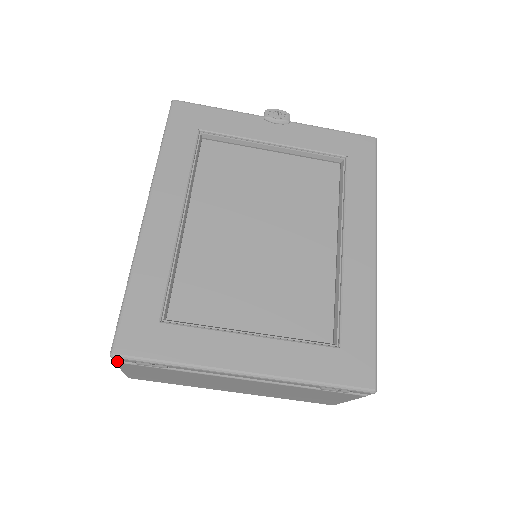
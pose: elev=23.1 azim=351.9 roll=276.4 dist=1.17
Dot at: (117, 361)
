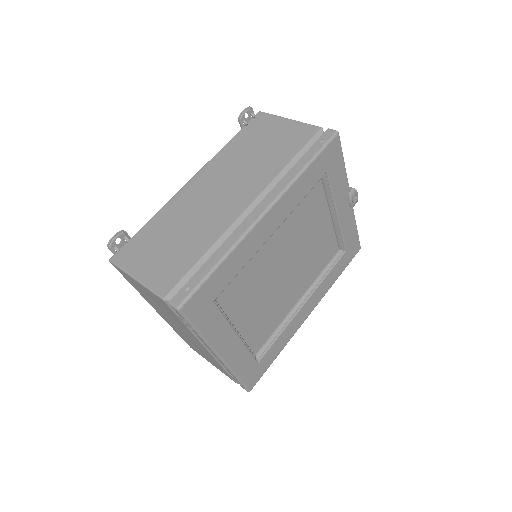
Dot at: (166, 301)
